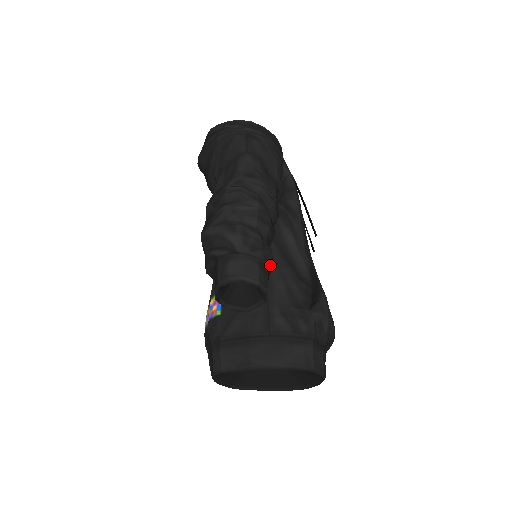
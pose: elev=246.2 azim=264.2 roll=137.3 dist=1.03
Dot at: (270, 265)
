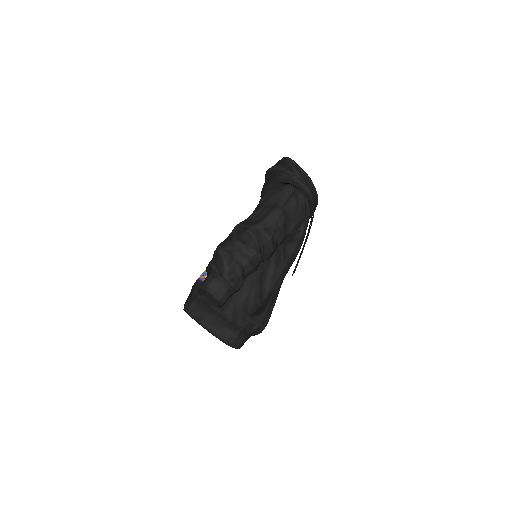
Dot at: (236, 290)
